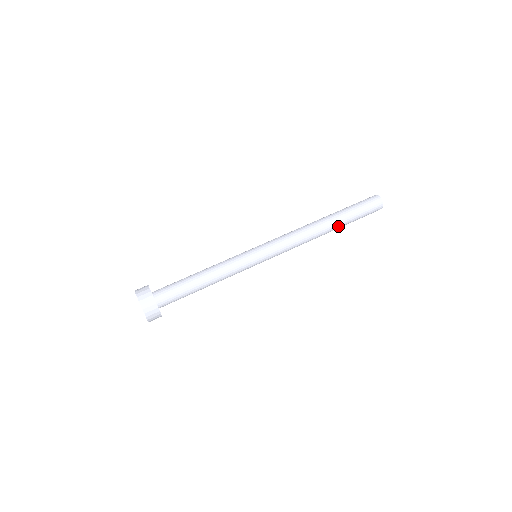
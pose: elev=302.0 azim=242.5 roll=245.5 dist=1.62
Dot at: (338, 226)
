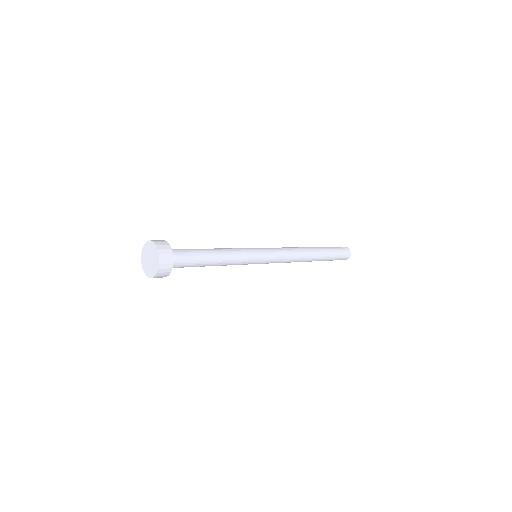
Dot at: (317, 248)
